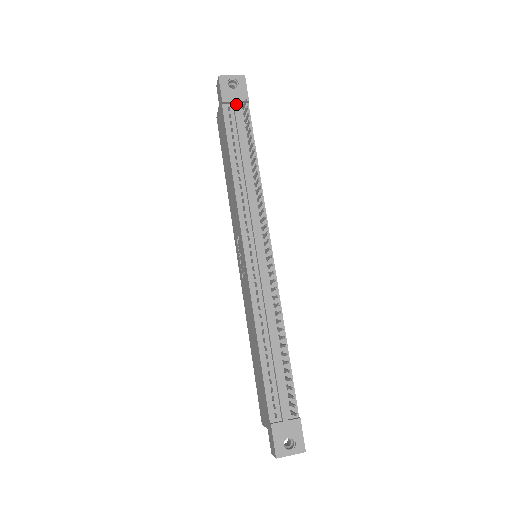
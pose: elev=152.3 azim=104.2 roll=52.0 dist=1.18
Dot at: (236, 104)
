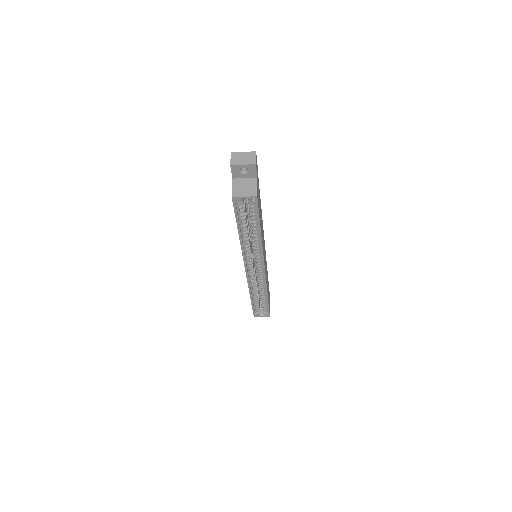
Dot at: occluded
